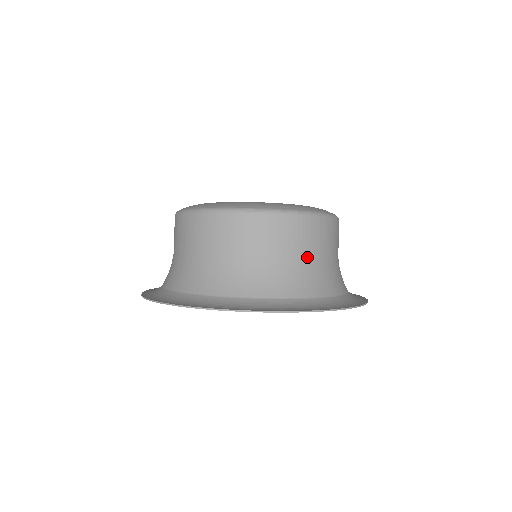
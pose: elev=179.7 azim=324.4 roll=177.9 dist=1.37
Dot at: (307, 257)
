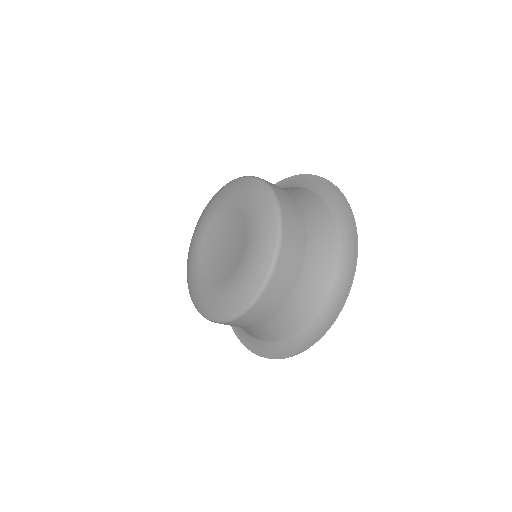
Dot at: (308, 236)
